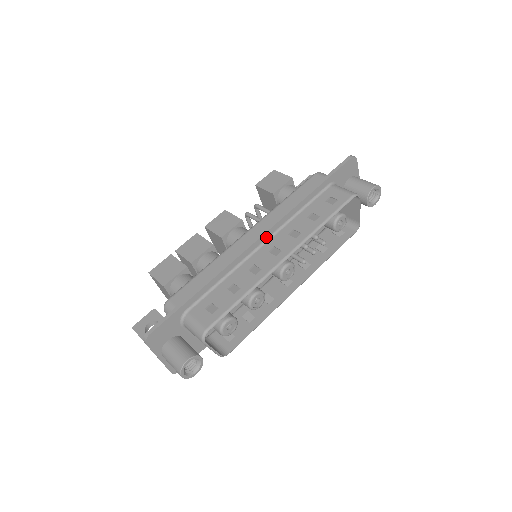
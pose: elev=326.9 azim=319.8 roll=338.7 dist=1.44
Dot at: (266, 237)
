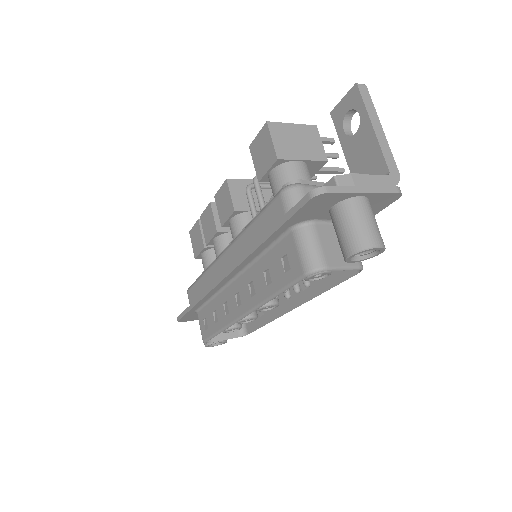
Dot at: (232, 276)
